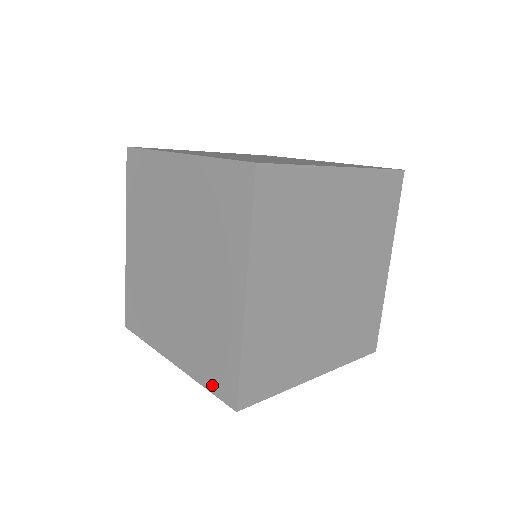
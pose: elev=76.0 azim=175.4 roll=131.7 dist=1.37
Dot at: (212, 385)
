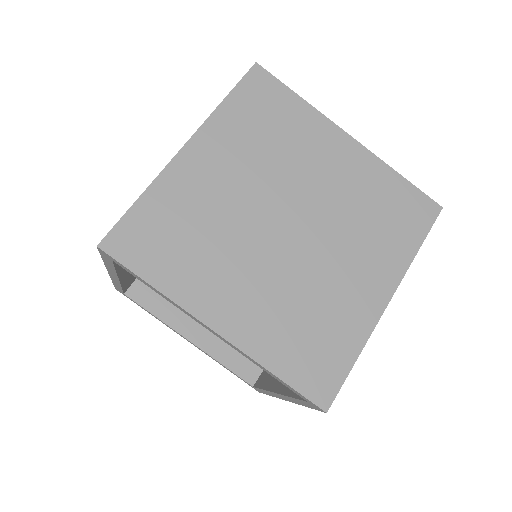
Dot at: occluded
